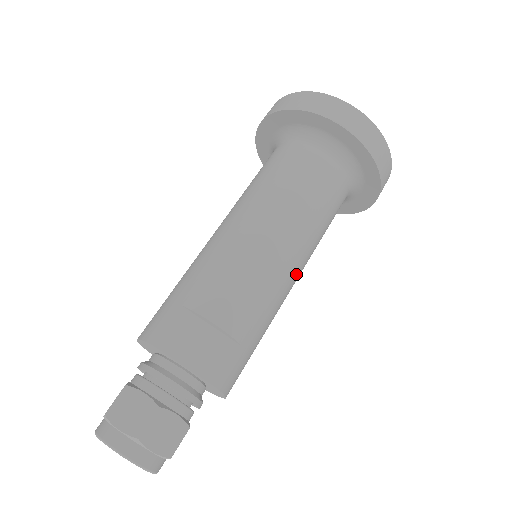
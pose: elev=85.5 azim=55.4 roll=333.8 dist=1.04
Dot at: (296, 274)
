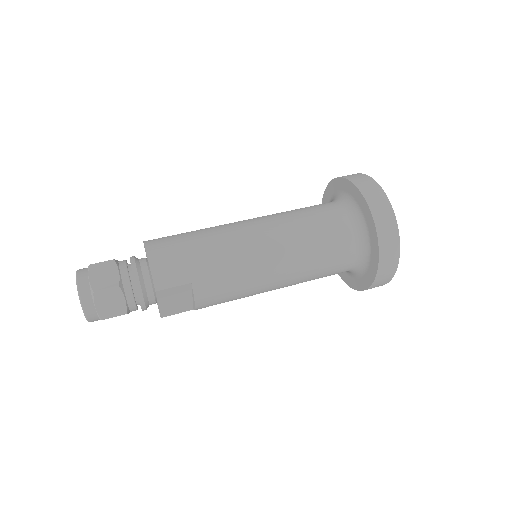
Dot at: occluded
